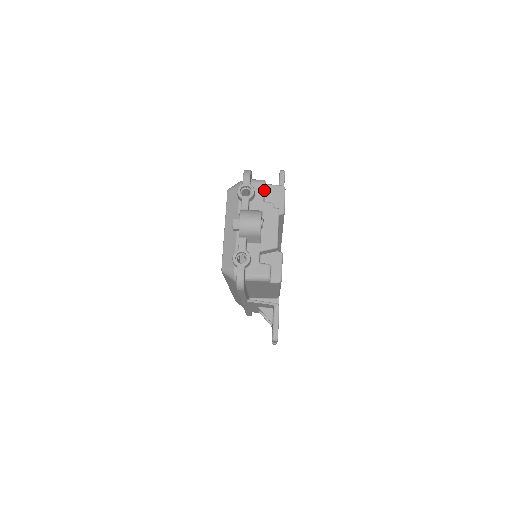
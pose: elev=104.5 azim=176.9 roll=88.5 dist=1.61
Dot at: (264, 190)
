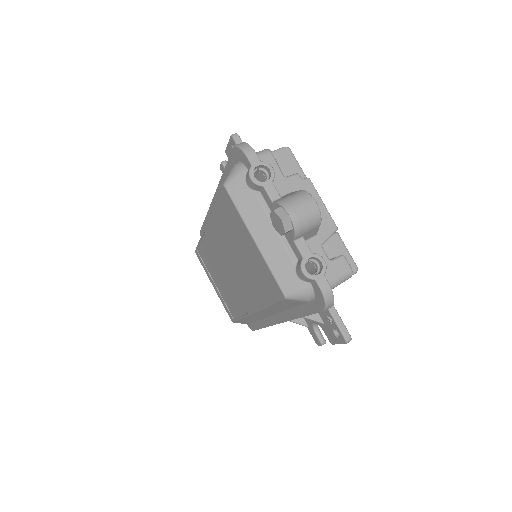
Dot at: (276, 162)
